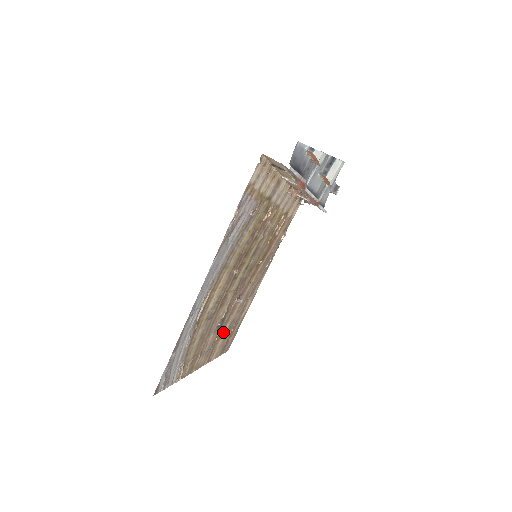
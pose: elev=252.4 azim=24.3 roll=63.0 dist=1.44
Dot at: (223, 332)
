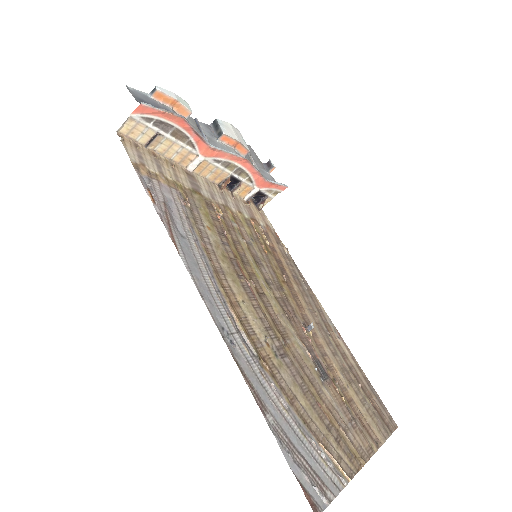
Dot at: (345, 388)
